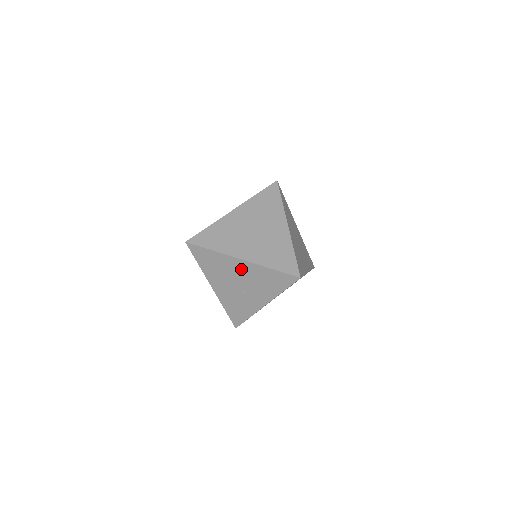
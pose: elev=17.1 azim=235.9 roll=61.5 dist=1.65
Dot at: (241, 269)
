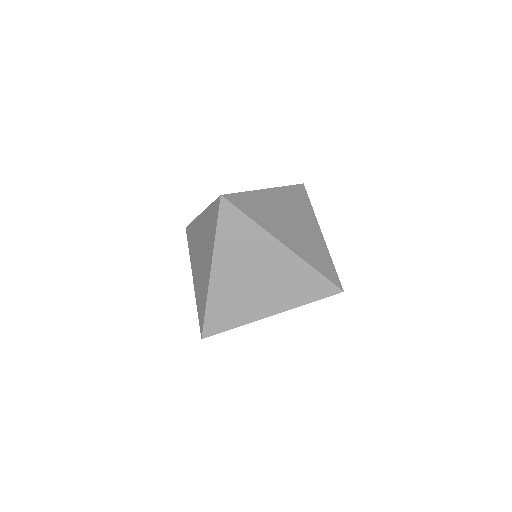
Dot at: (274, 258)
